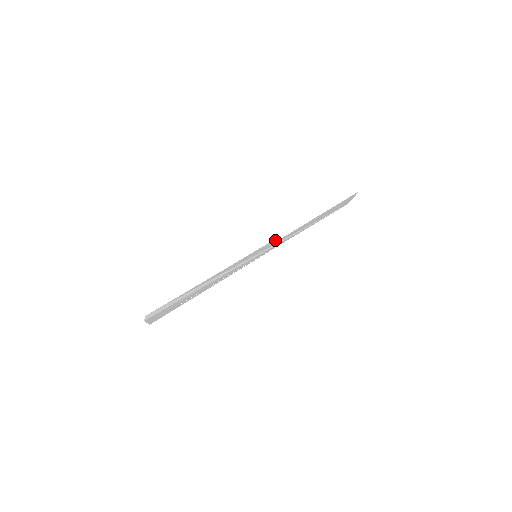
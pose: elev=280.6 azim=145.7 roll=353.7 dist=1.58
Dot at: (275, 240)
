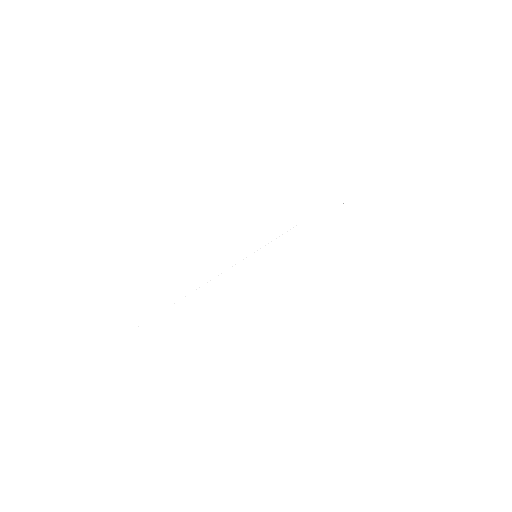
Dot at: occluded
